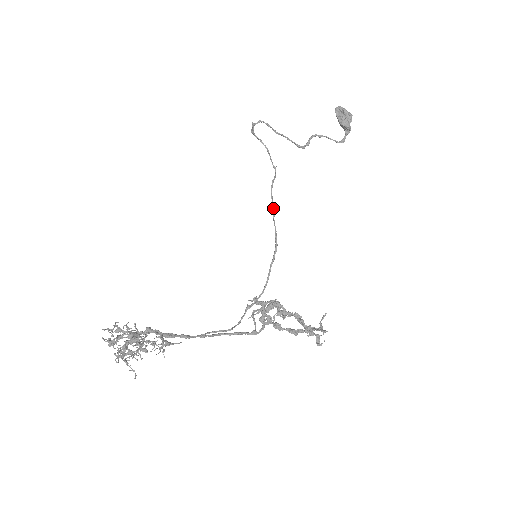
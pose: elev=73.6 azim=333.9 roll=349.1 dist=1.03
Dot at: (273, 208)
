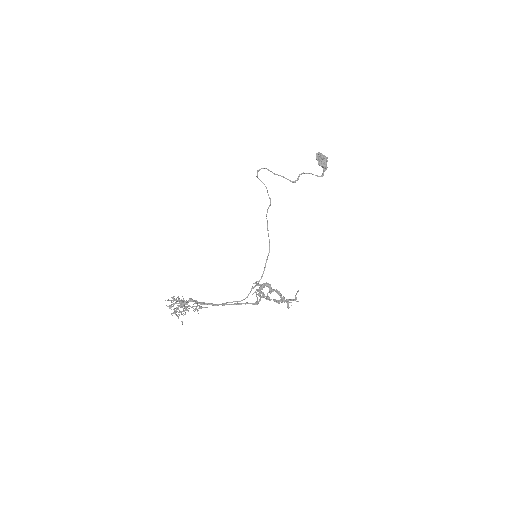
Dot at: (267, 225)
